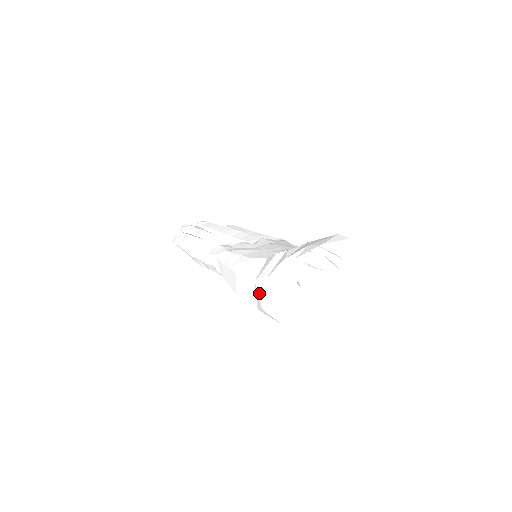
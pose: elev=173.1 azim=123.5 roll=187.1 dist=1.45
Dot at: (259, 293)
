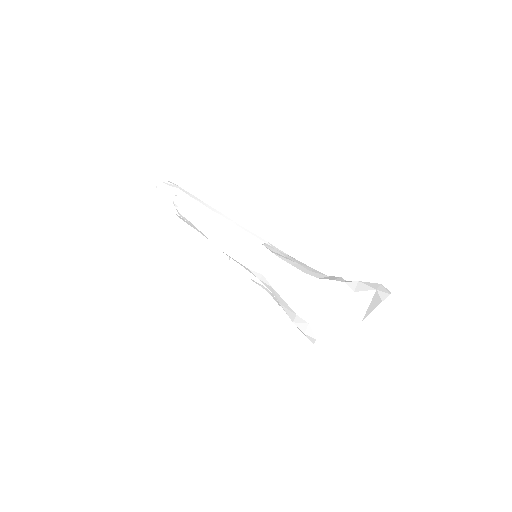
Dot at: (324, 313)
